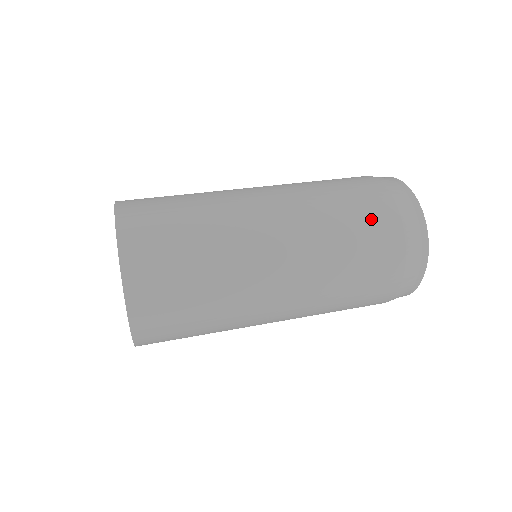
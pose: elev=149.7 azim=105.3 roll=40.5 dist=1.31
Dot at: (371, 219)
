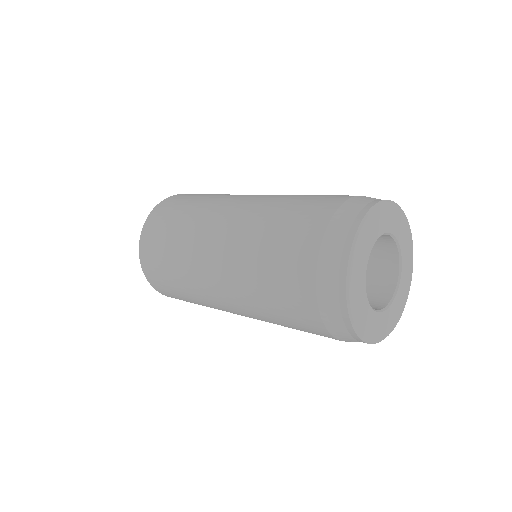
Dot at: (322, 197)
